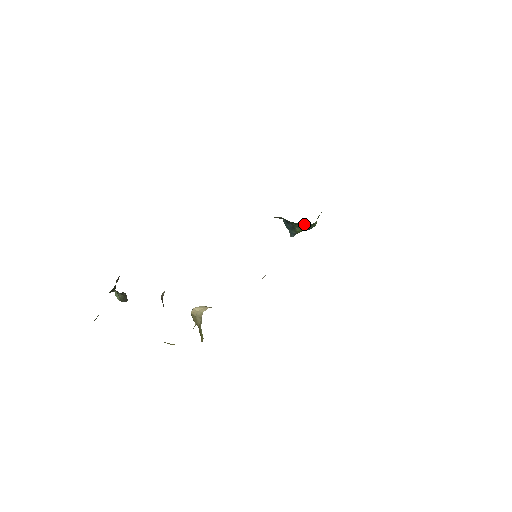
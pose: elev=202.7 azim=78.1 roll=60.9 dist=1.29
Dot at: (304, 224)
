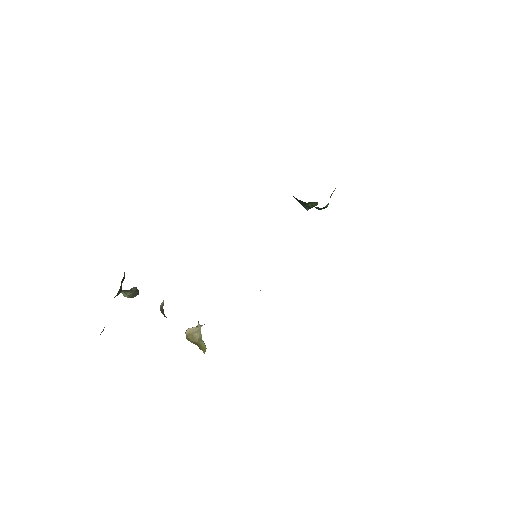
Dot at: (314, 206)
